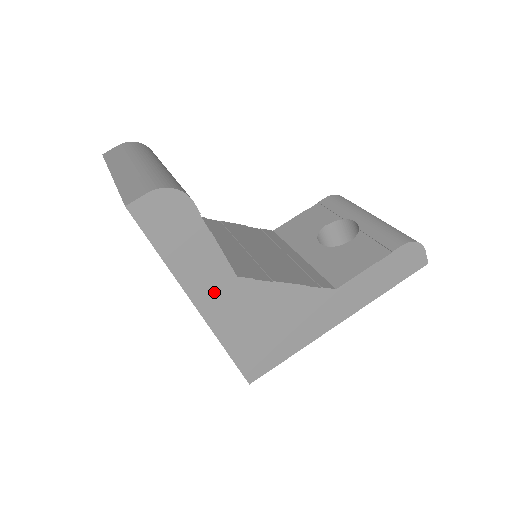
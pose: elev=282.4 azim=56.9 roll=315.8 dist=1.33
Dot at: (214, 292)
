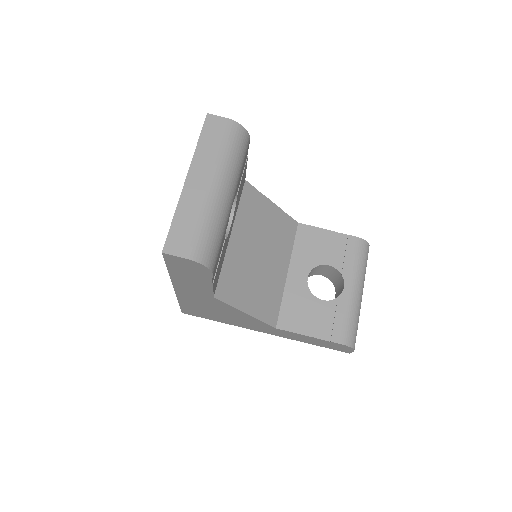
Dot at: (192, 292)
